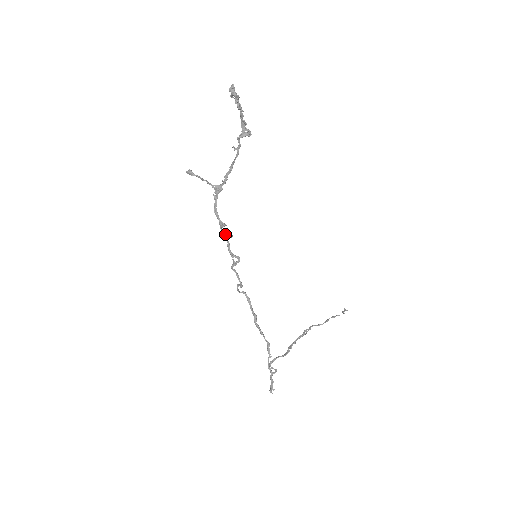
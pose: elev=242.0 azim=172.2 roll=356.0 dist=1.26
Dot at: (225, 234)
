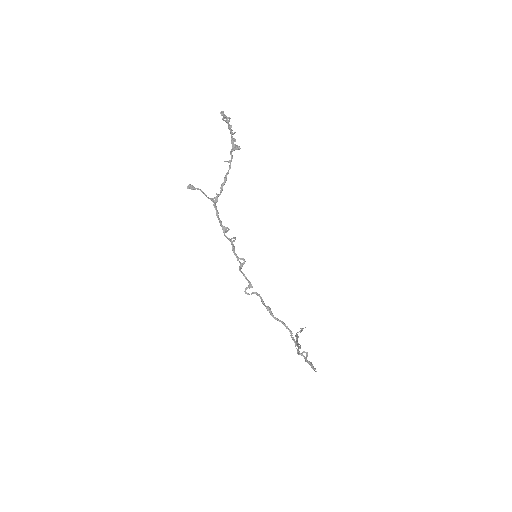
Dot at: (229, 238)
